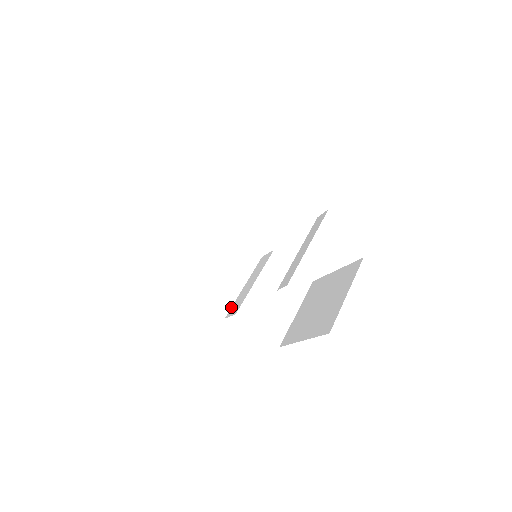
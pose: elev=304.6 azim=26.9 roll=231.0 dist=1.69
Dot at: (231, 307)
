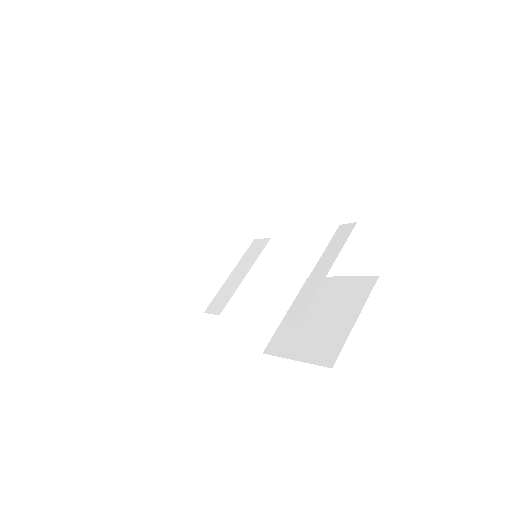
Dot at: (212, 299)
